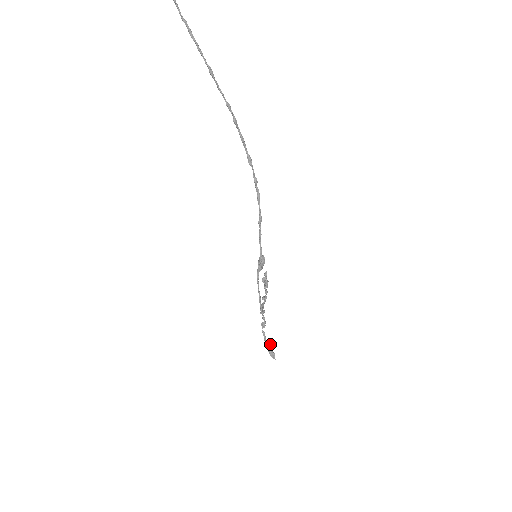
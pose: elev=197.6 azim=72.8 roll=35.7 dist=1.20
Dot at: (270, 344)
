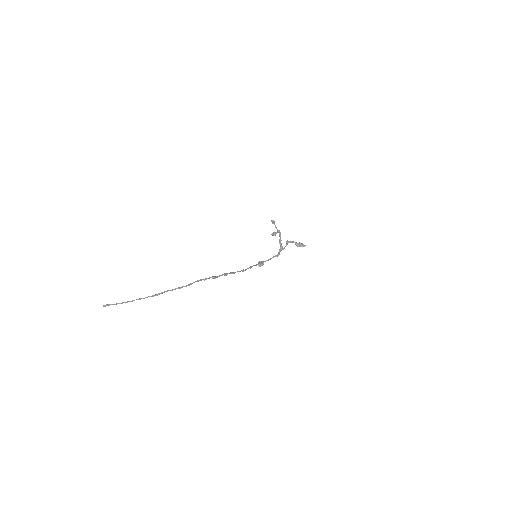
Dot at: (297, 245)
